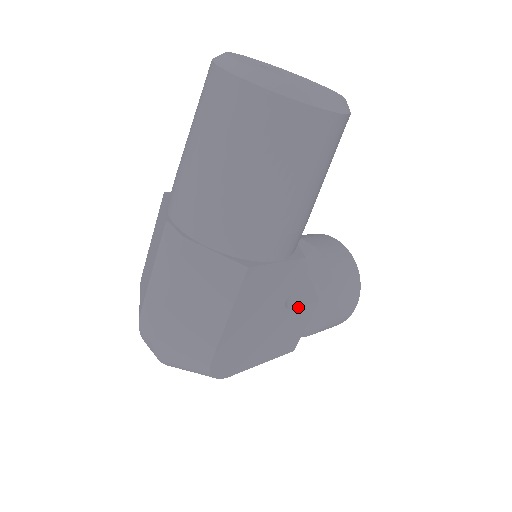
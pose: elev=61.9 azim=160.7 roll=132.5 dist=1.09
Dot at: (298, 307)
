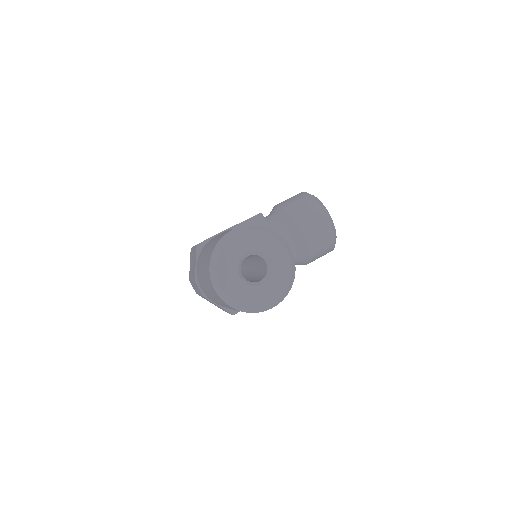
Dot at: occluded
